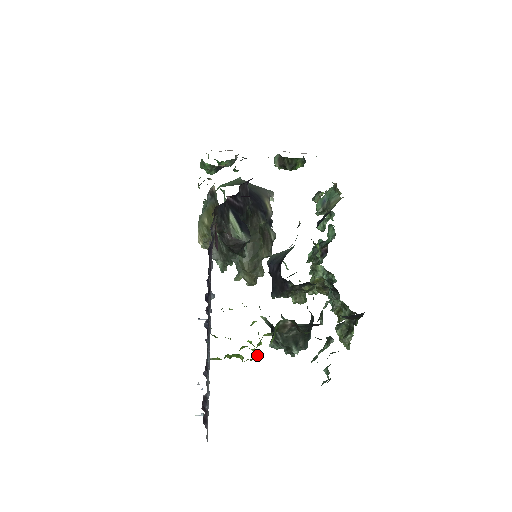
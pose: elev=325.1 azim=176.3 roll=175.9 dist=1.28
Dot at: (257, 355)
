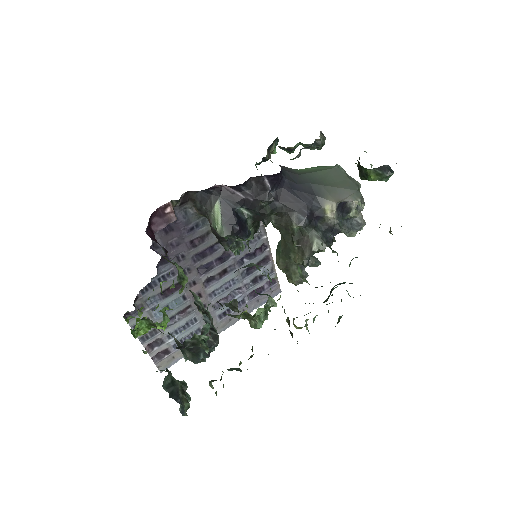
Dot at: occluded
